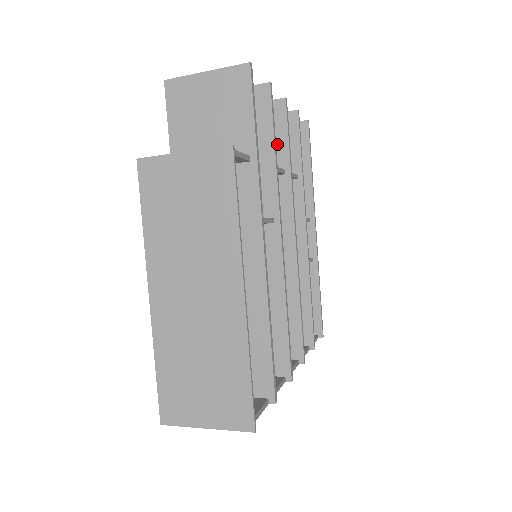
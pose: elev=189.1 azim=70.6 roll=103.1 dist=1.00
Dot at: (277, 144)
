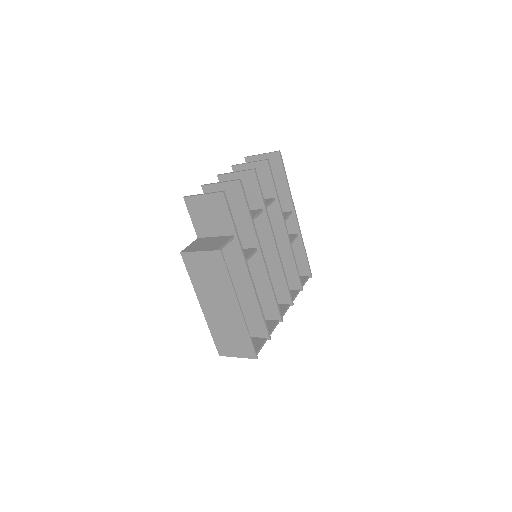
Dot at: (255, 195)
